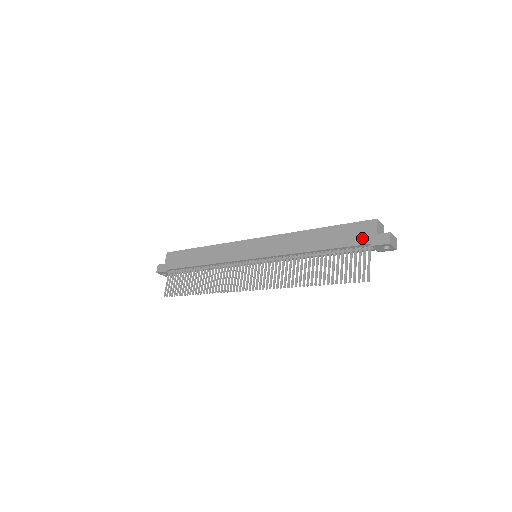
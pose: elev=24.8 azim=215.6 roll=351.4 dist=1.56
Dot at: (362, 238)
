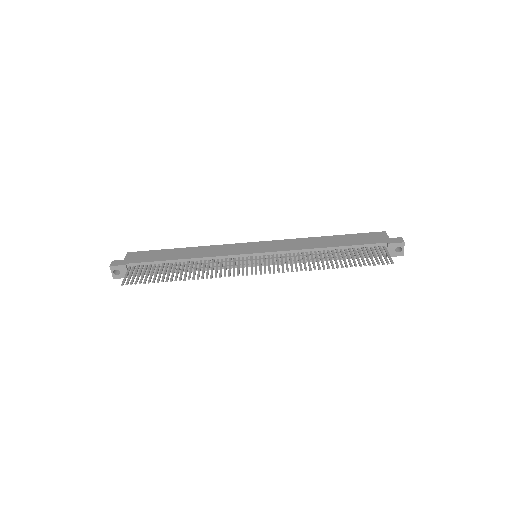
Dot at: (377, 240)
